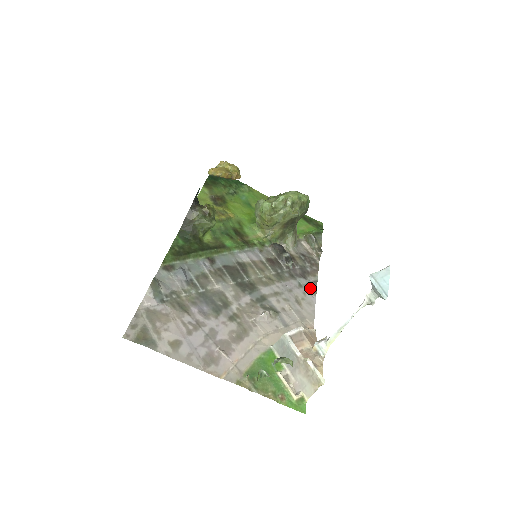
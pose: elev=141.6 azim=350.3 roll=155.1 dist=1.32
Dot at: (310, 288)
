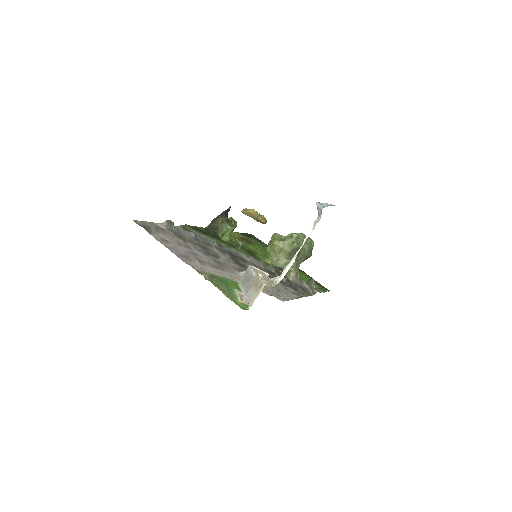
Dot at: (295, 294)
